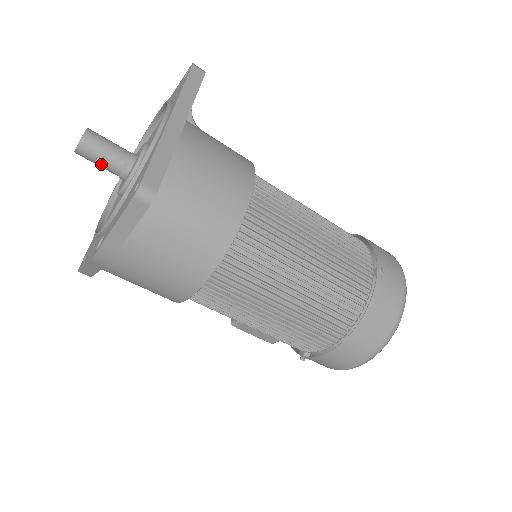
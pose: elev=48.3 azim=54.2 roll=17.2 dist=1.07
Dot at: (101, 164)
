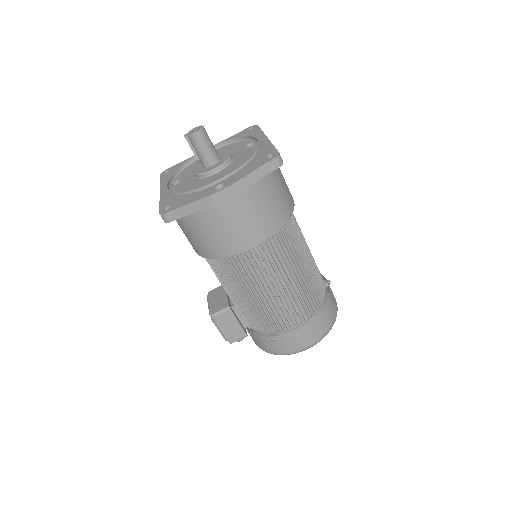
Dot at: (204, 149)
